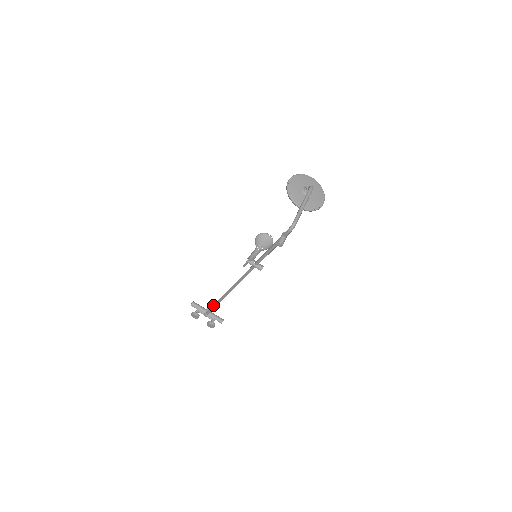
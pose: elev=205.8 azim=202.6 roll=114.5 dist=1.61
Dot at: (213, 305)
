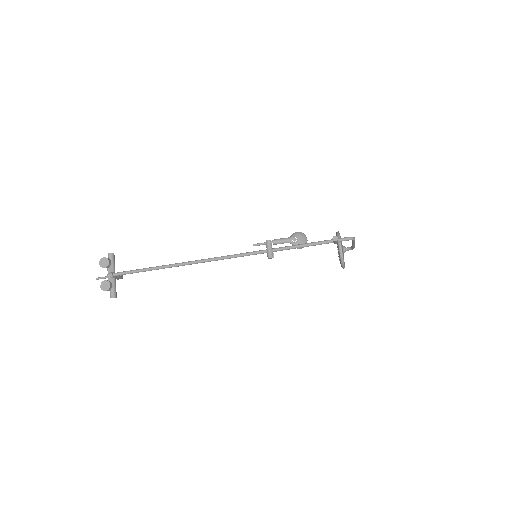
Dot at: (143, 268)
